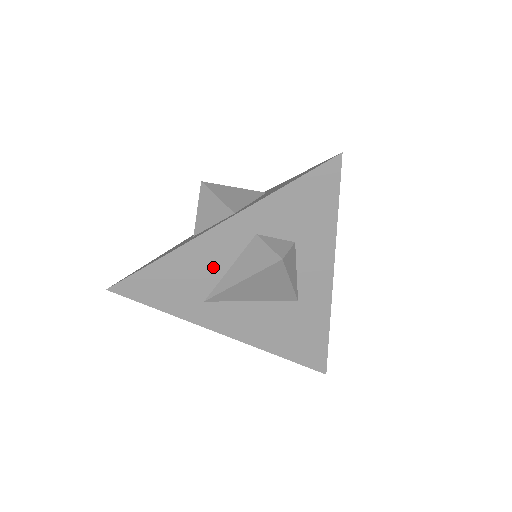
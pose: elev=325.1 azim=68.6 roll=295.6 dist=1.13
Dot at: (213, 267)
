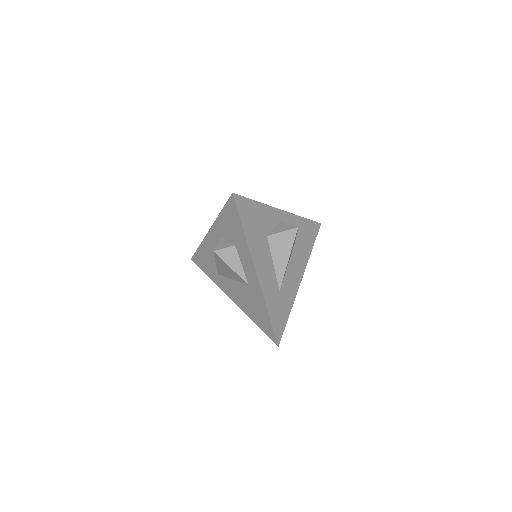
Dot at: occluded
